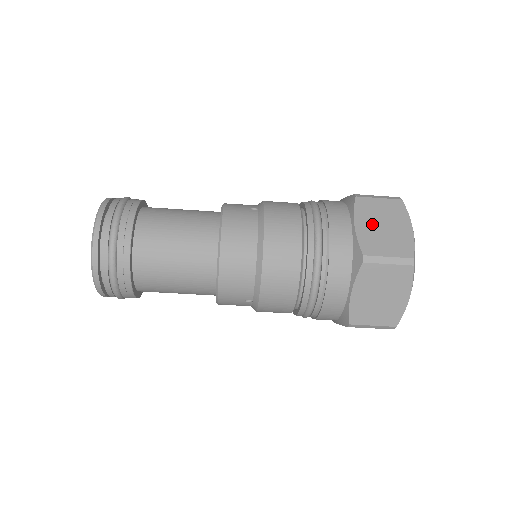
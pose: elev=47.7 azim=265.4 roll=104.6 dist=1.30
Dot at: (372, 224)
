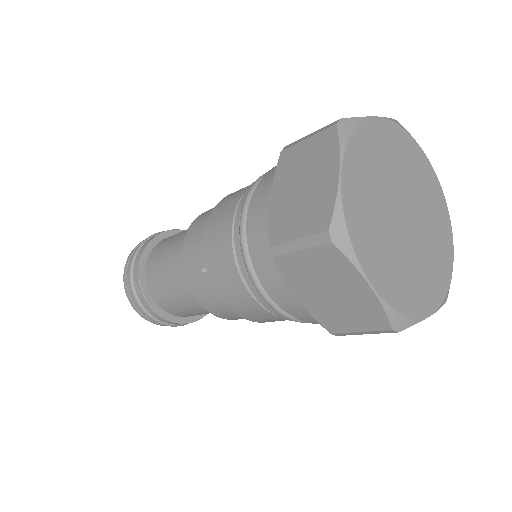
Dot at: (316, 294)
